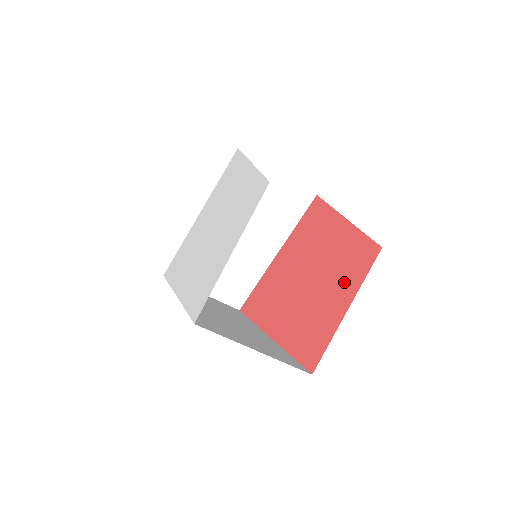
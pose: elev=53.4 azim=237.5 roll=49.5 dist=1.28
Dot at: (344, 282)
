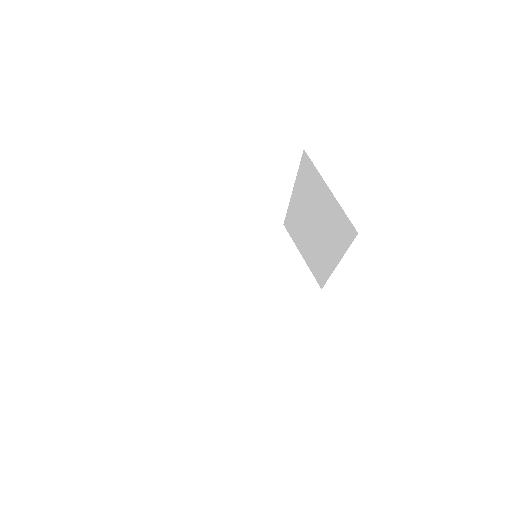
Dot at: occluded
